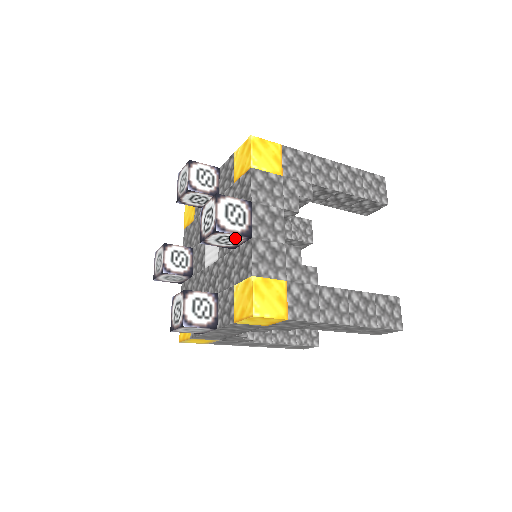
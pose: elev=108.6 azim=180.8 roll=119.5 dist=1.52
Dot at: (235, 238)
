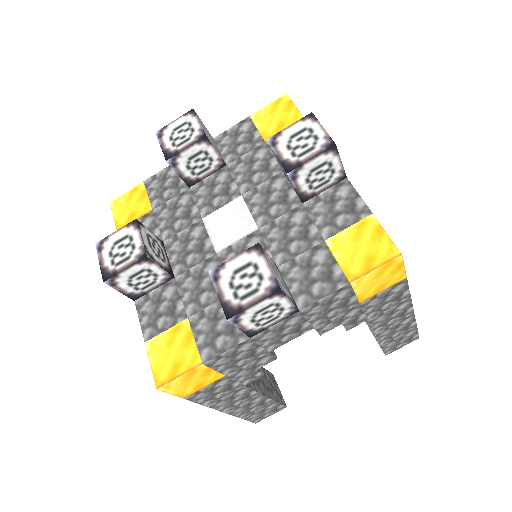
Dot at: (332, 173)
